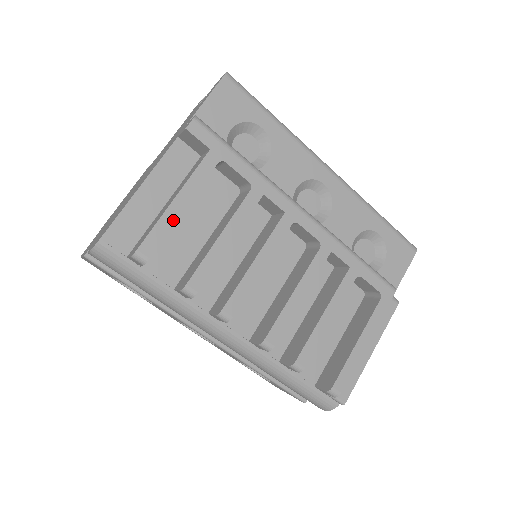
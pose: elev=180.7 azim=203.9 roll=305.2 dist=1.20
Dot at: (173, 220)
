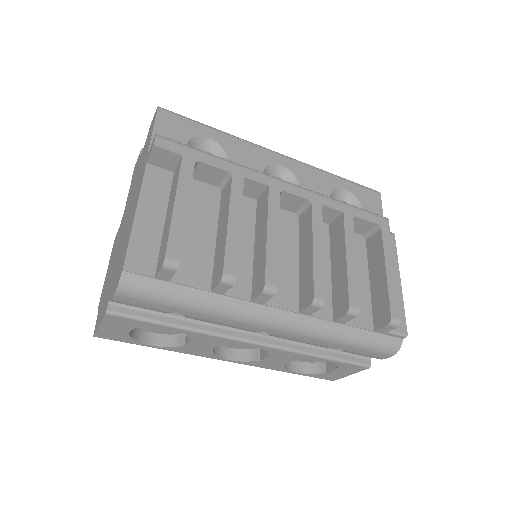
Dot at: (183, 221)
